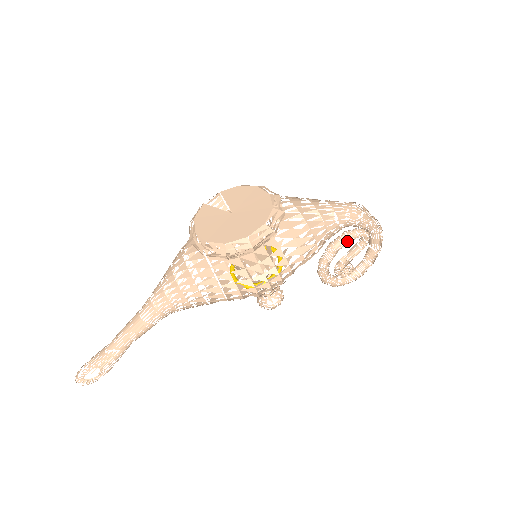
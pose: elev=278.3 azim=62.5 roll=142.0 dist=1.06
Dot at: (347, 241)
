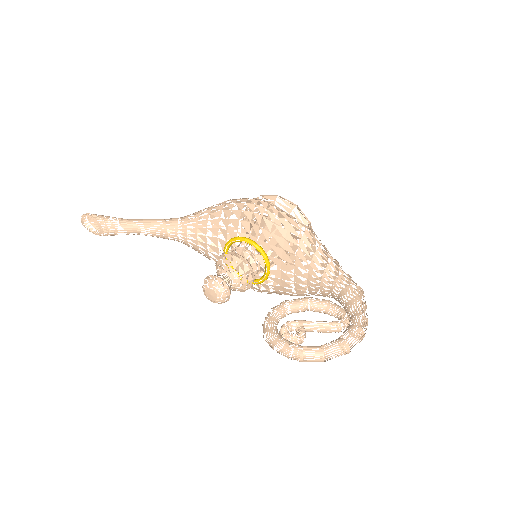
Dot at: (325, 300)
